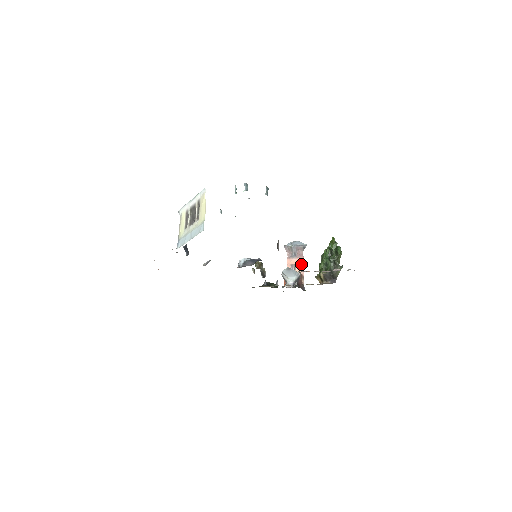
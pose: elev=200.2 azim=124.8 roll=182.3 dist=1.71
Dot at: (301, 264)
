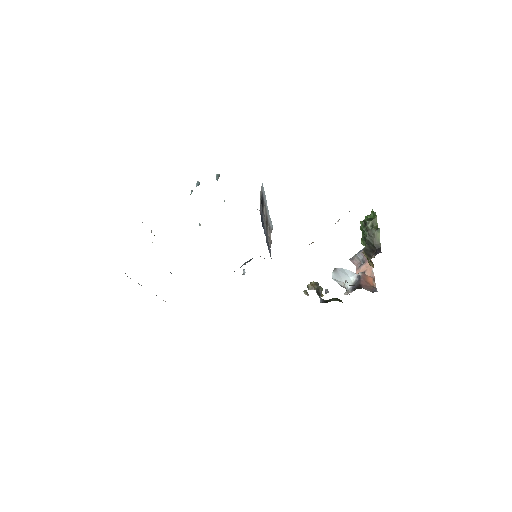
Dot at: (370, 267)
